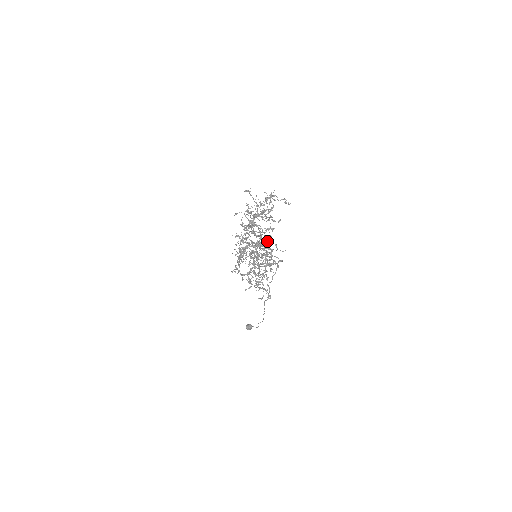
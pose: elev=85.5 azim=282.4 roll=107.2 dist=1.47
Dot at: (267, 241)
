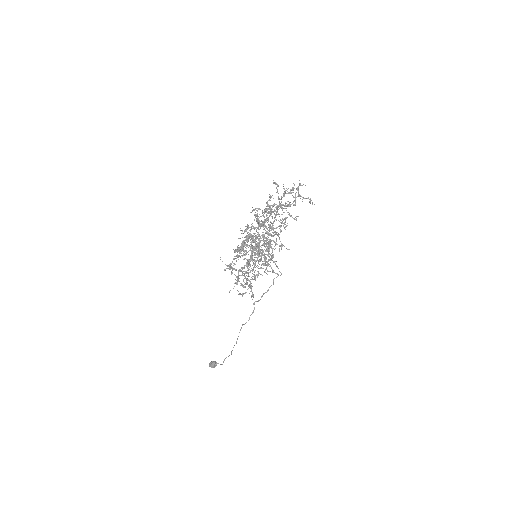
Dot at: occluded
